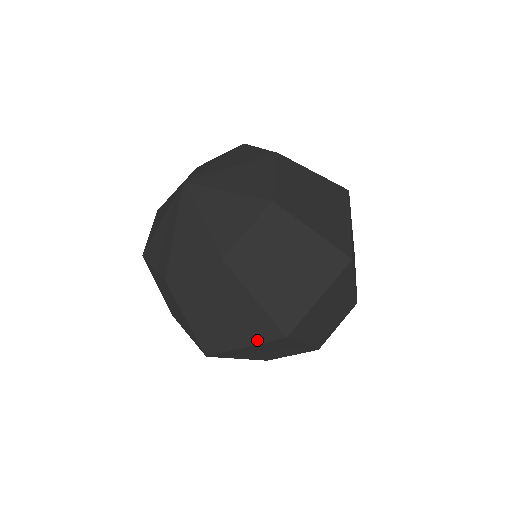
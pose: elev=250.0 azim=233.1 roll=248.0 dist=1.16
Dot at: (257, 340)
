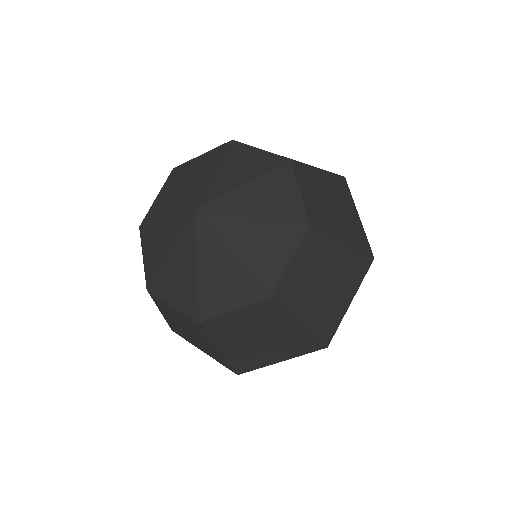
Dot at: (357, 284)
